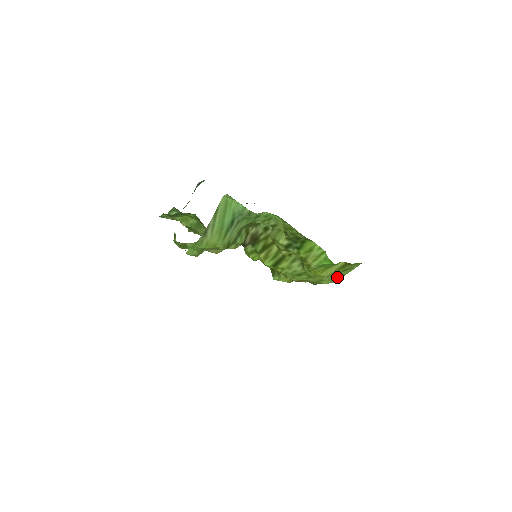
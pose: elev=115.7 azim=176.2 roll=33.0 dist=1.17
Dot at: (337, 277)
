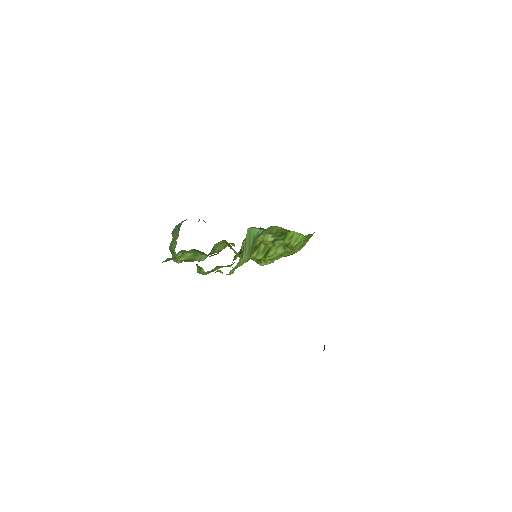
Dot at: (303, 245)
